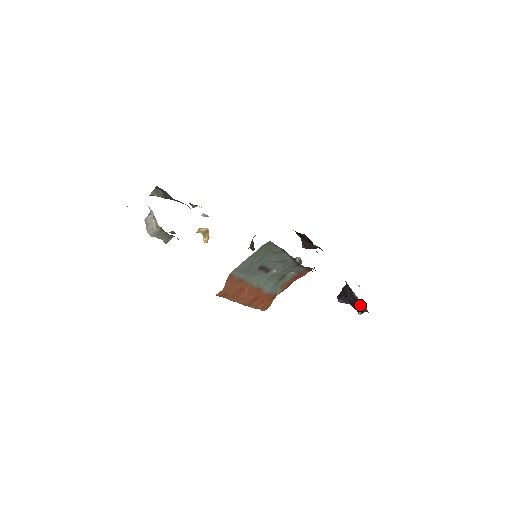
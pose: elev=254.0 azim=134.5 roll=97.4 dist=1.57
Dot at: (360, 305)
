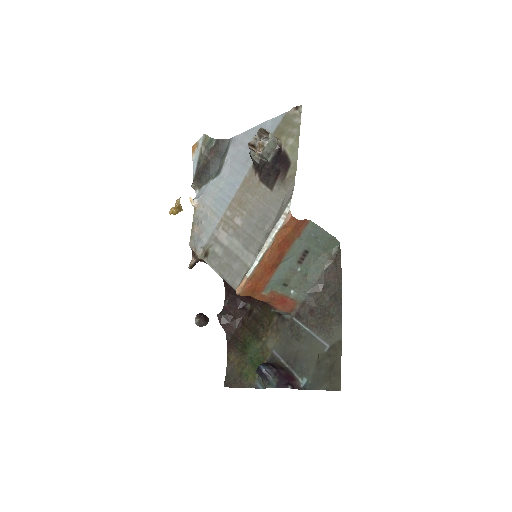
Dot at: (295, 380)
